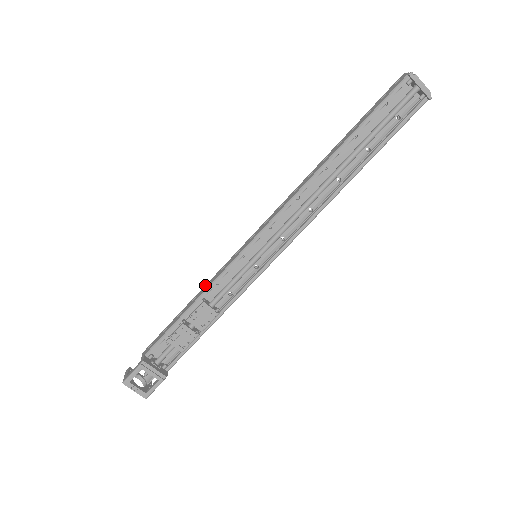
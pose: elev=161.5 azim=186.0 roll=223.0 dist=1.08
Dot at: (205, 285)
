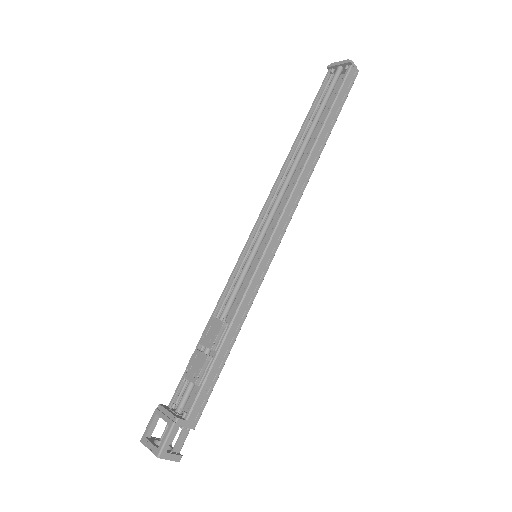
Dot at: occluded
